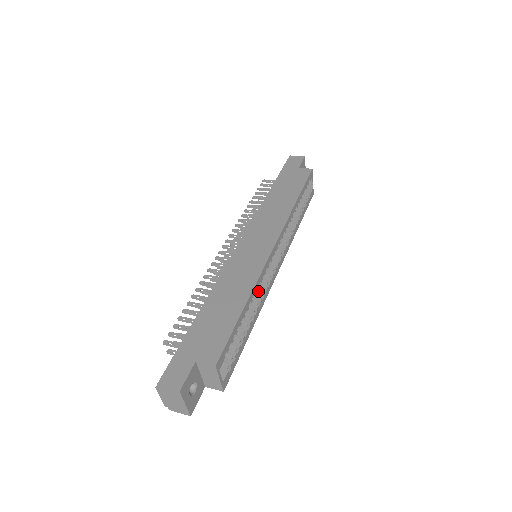
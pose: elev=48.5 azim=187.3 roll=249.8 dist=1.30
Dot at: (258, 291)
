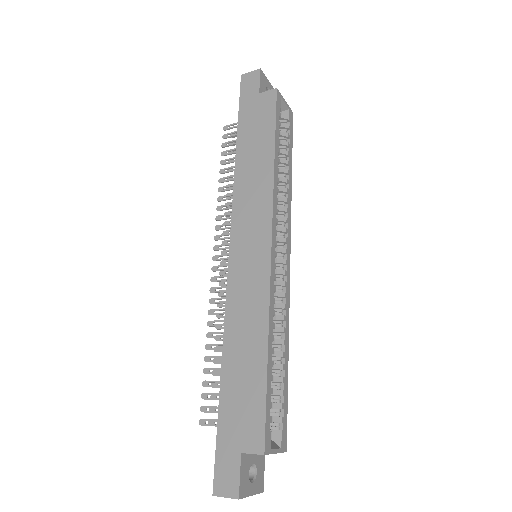
Dot at: (276, 308)
